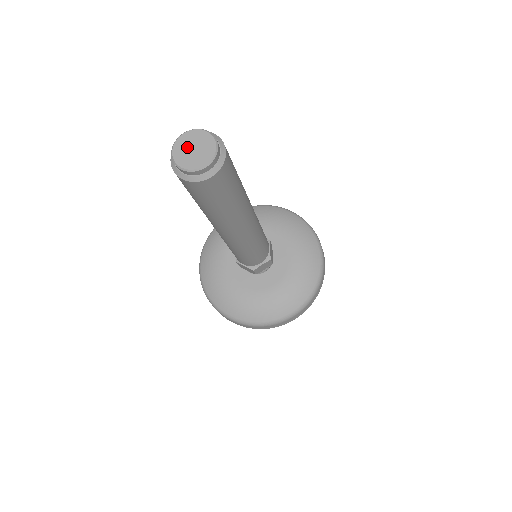
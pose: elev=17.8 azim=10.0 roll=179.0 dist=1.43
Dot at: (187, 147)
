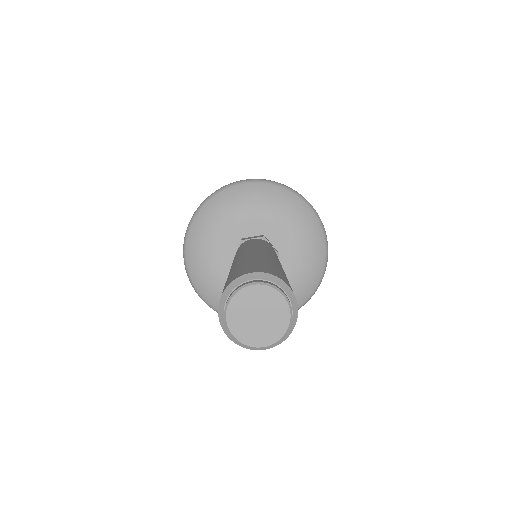
Dot at: (247, 319)
